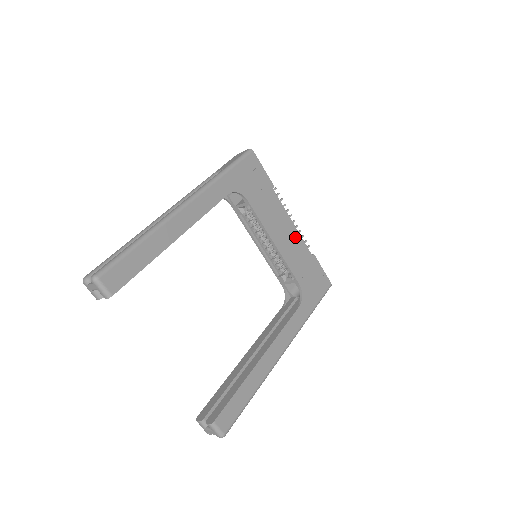
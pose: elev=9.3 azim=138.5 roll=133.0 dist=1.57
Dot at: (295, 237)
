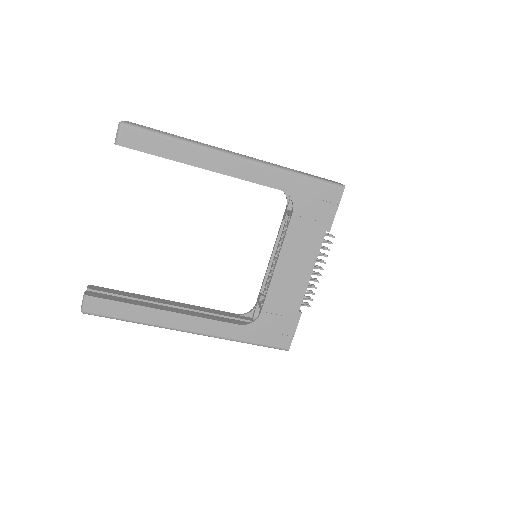
Dot at: (301, 283)
